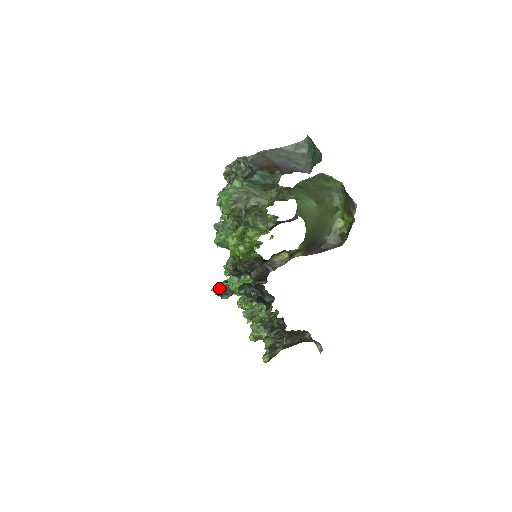
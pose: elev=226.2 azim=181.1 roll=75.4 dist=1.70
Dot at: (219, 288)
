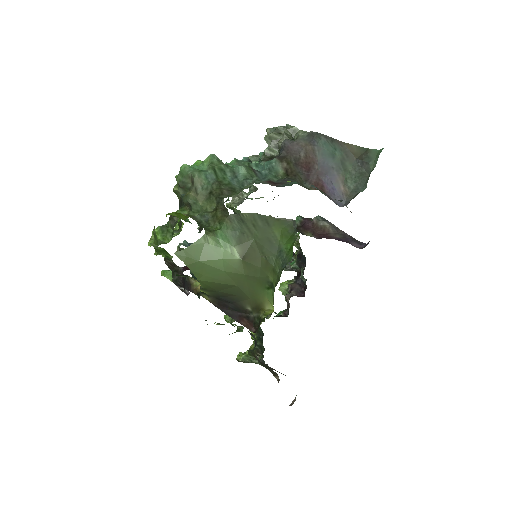
Dot at: occluded
